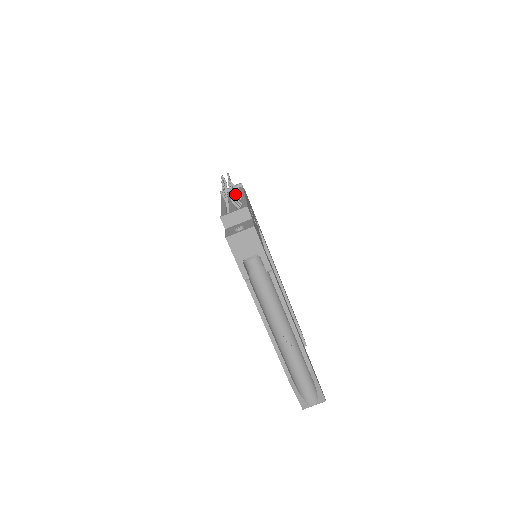
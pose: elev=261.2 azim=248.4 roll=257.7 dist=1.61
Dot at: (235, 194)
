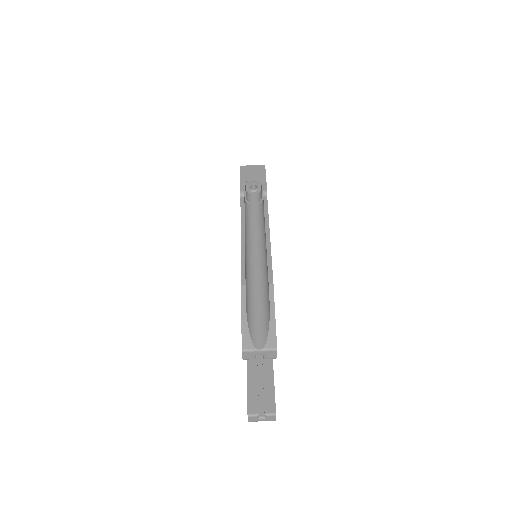
Dot at: occluded
